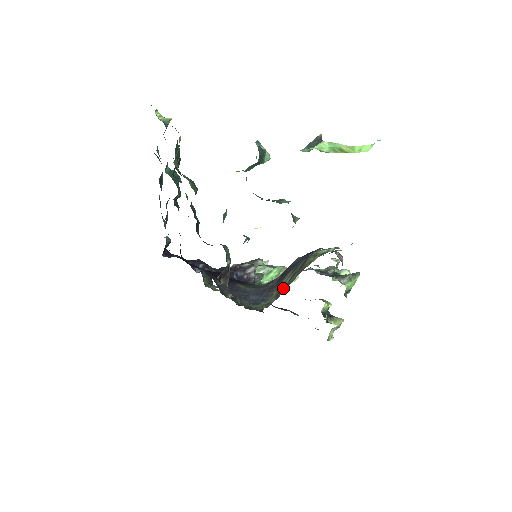
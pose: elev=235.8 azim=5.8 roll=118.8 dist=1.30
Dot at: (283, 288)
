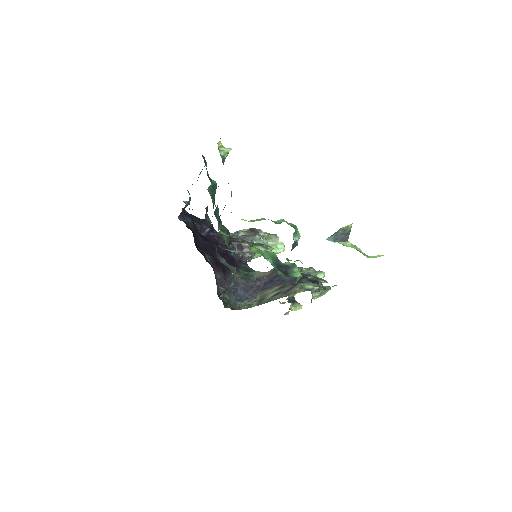
Dot at: (266, 299)
